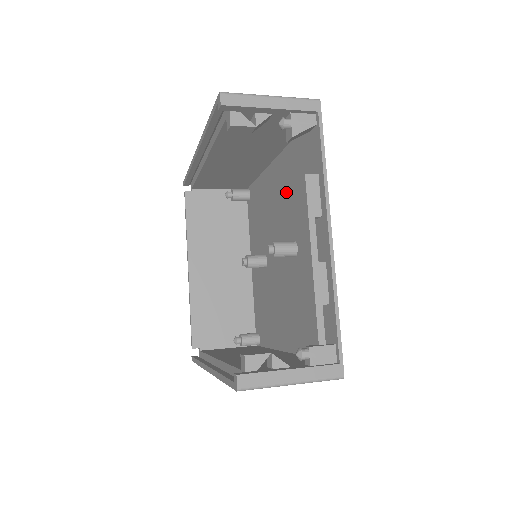
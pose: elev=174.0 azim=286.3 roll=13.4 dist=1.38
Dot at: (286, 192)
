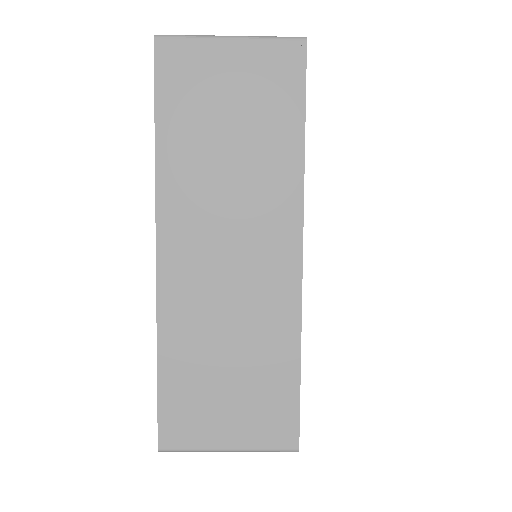
Dot at: occluded
